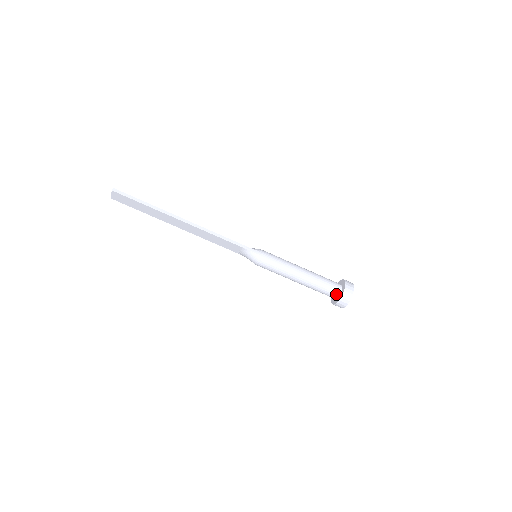
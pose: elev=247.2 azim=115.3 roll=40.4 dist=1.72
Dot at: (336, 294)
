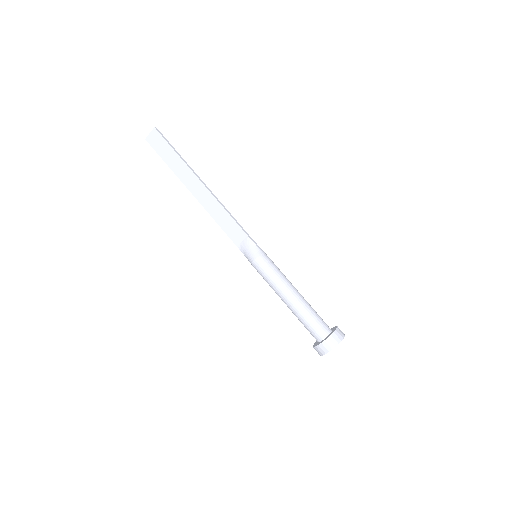
Dot at: (325, 333)
